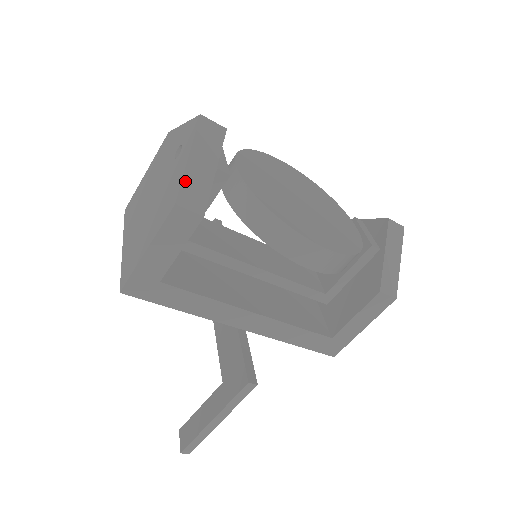
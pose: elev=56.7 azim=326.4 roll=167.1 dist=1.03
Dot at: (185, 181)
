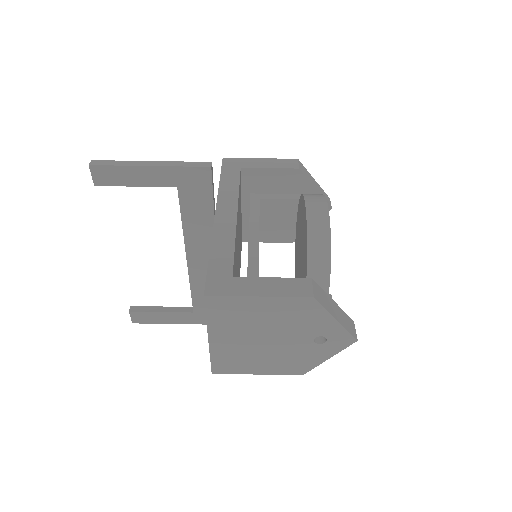
Dot at: (307, 171)
